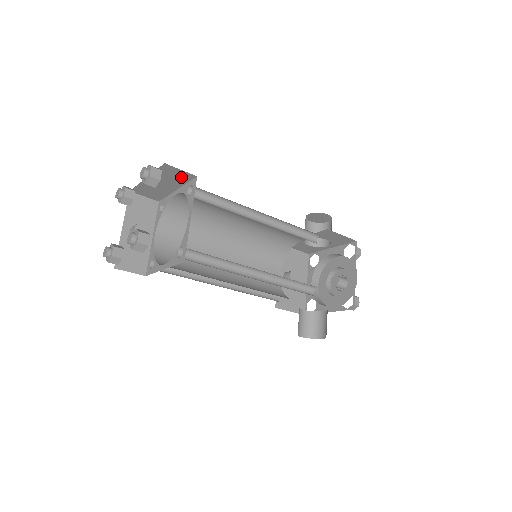
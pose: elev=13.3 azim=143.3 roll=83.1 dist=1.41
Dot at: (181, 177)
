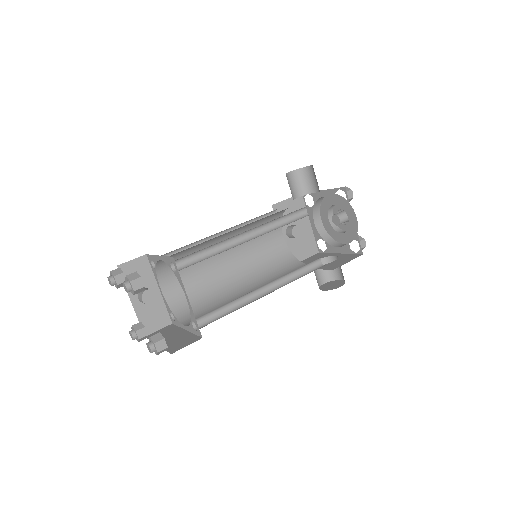
Dot at: occluded
